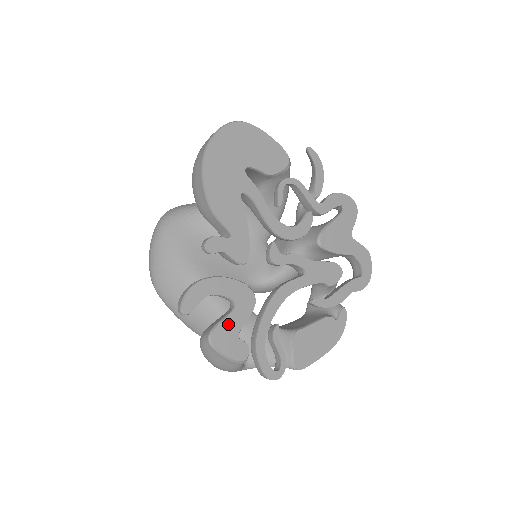
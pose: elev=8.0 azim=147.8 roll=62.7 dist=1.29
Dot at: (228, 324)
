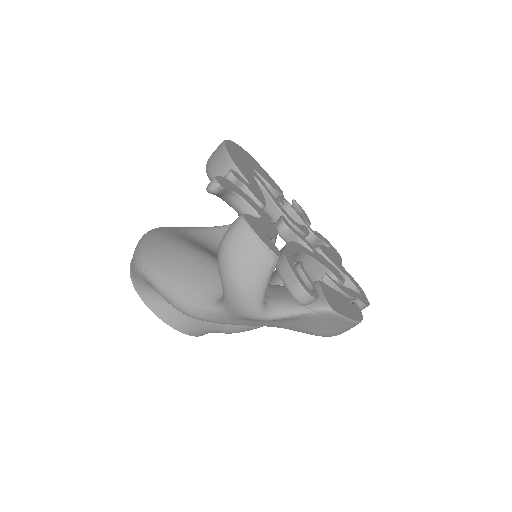
Dot at: (257, 222)
